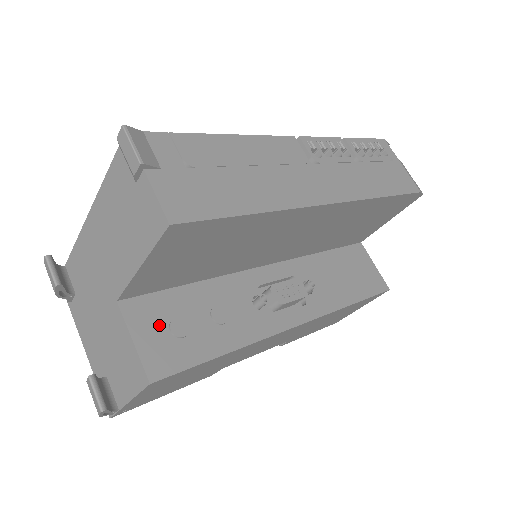
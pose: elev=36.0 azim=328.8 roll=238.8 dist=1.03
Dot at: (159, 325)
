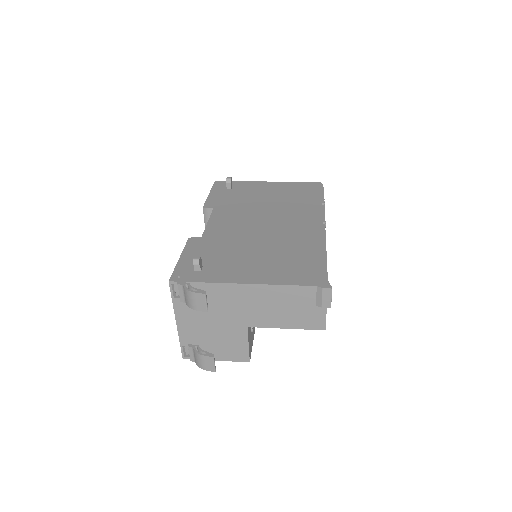
Dot at: occluded
